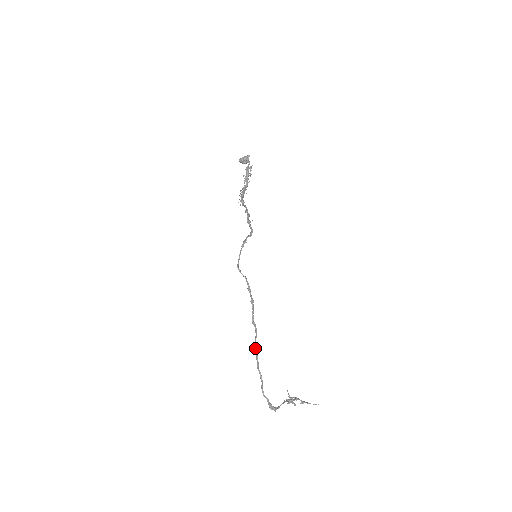
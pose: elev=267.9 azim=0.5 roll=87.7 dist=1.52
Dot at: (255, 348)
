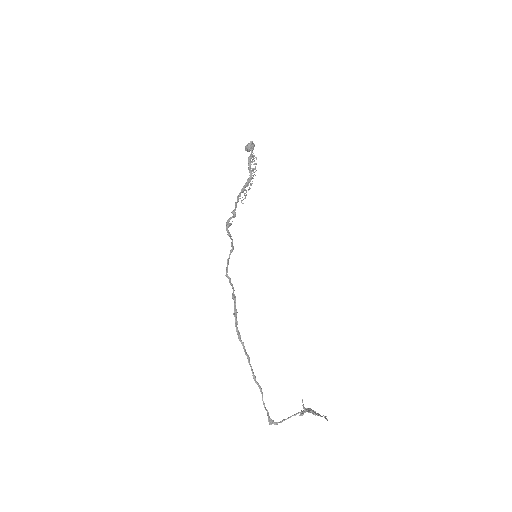
Dot at: occluded
